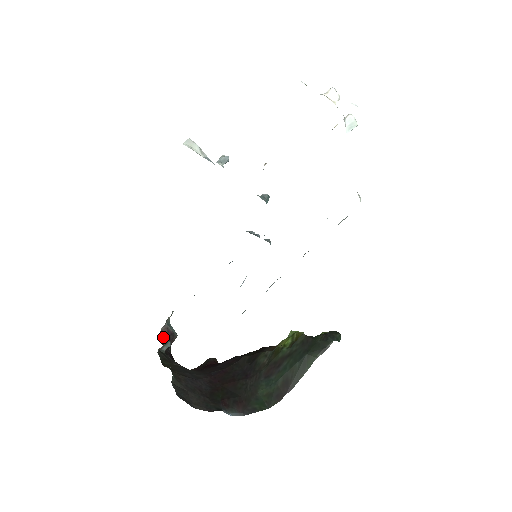
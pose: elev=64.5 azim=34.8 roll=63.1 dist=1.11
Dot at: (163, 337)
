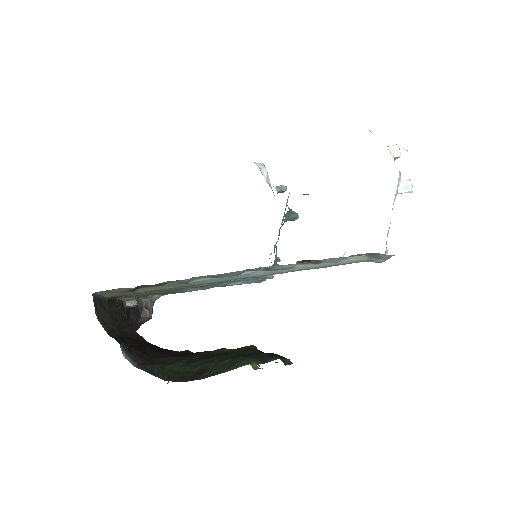
Dot at: (138, 306)
